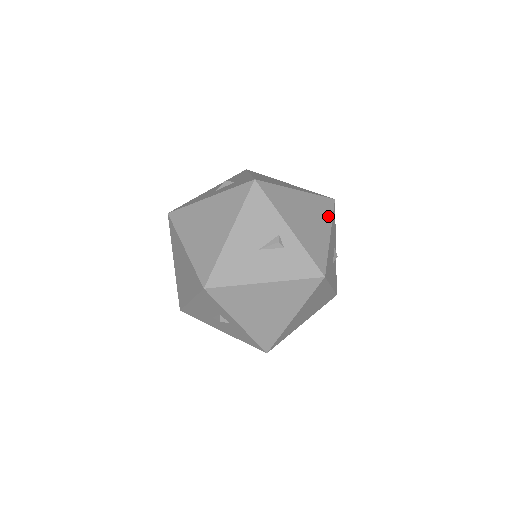
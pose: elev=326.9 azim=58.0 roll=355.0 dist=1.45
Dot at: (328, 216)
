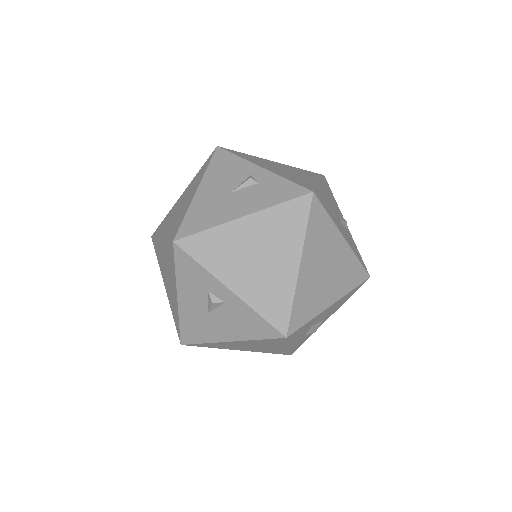
Dot at: (315, 177)
